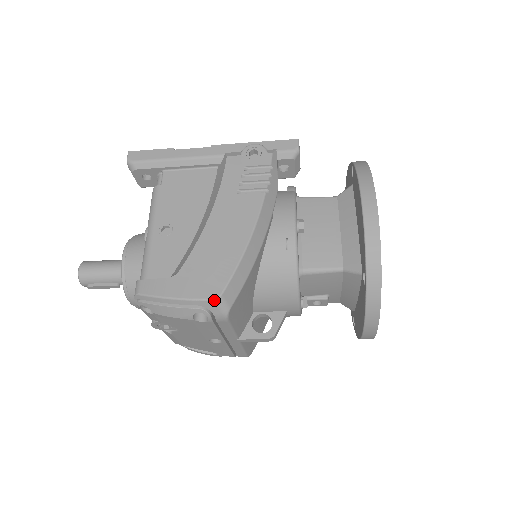
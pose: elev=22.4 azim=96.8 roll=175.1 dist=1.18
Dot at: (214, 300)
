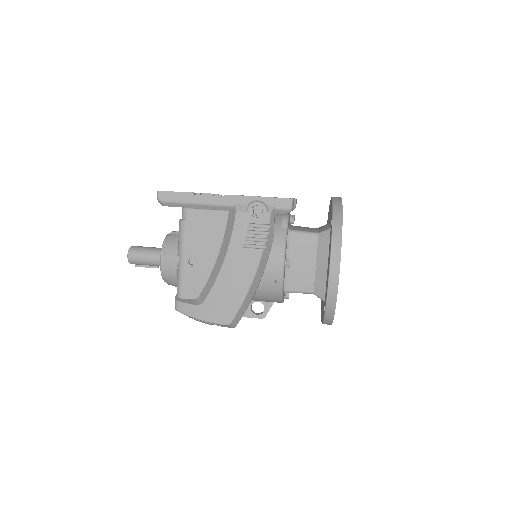
Dot at: (226, 325)
